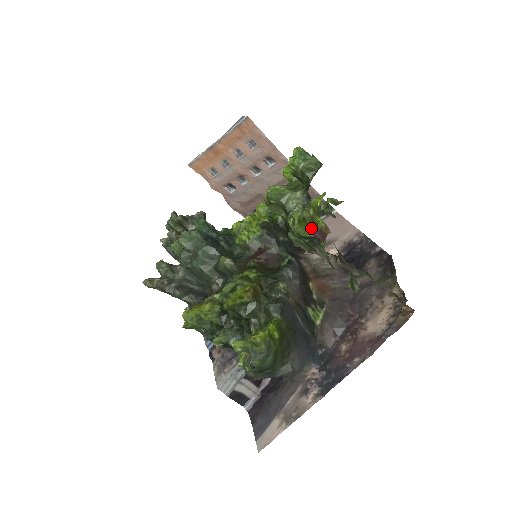
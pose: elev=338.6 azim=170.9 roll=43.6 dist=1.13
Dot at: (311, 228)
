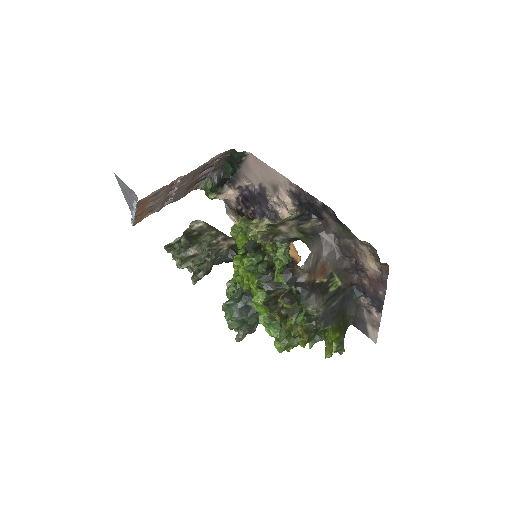
Dot at: (301, 306)
